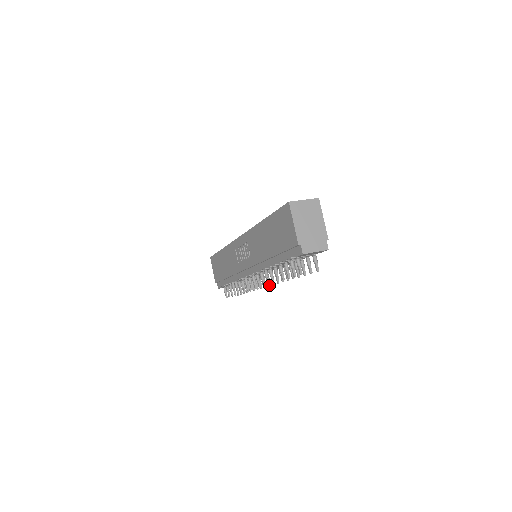
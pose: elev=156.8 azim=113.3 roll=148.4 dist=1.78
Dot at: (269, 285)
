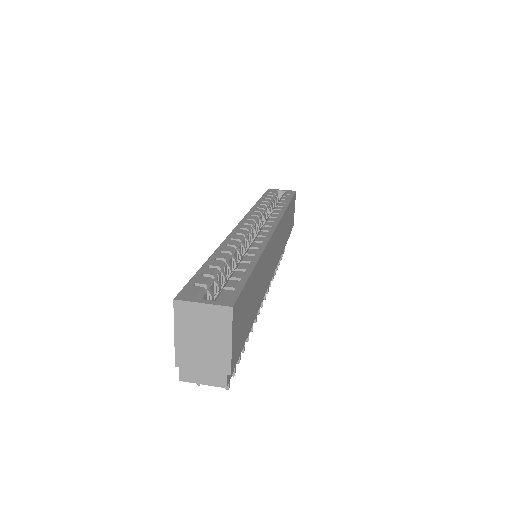
Dot at: occluded
